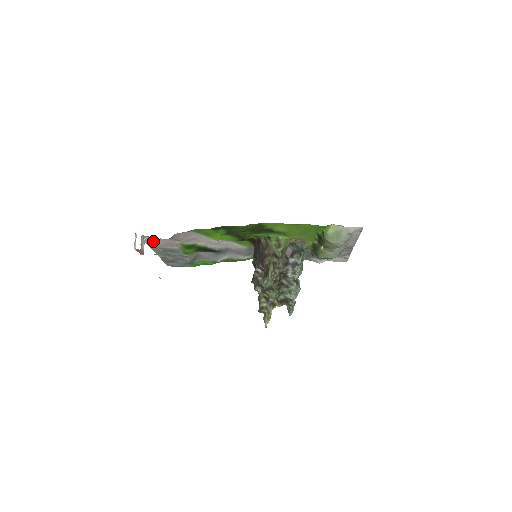
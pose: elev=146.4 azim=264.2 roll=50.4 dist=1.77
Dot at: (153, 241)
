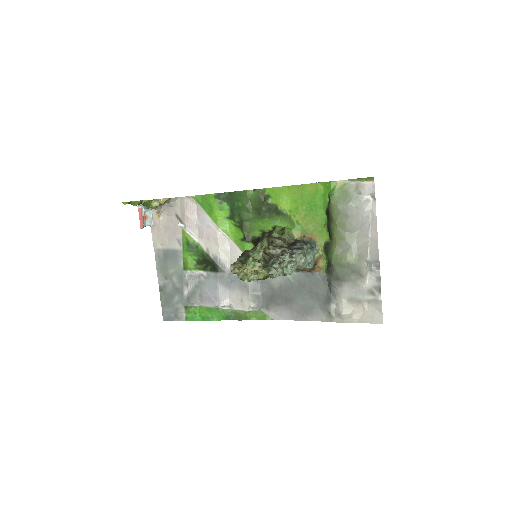
Dot at: (159, 226)
